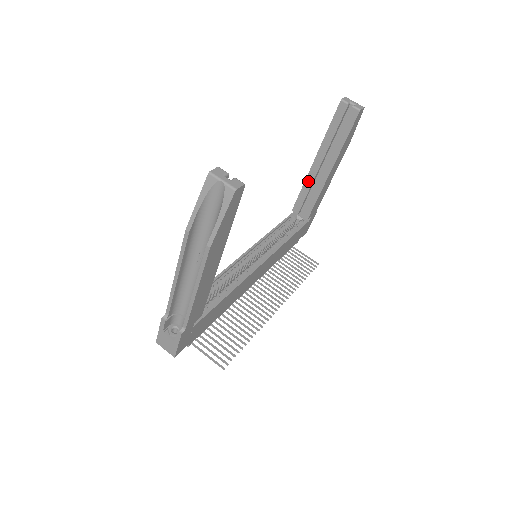
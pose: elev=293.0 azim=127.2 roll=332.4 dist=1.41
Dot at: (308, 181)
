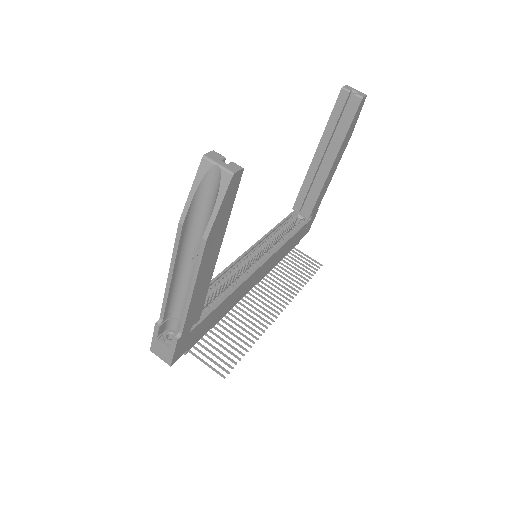
Dot at: (309, 177)
